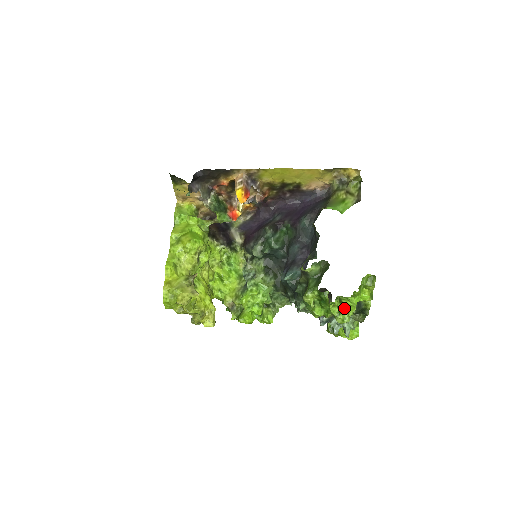
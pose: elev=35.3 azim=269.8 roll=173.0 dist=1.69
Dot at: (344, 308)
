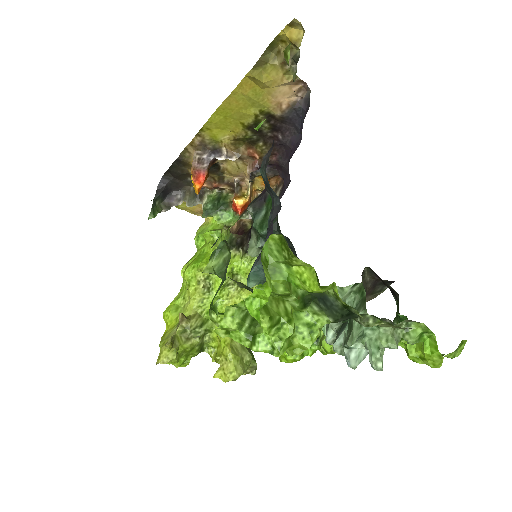
Dot at: occluded
